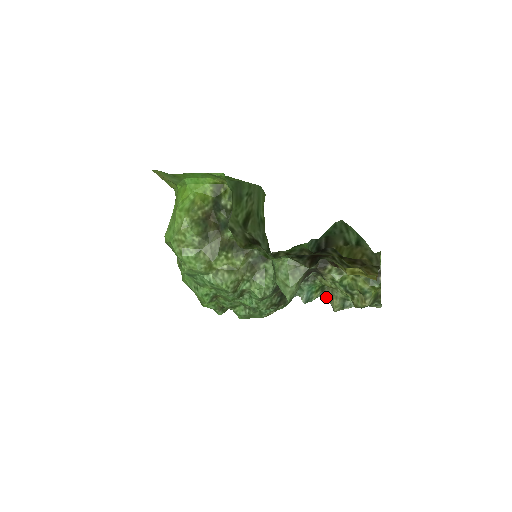
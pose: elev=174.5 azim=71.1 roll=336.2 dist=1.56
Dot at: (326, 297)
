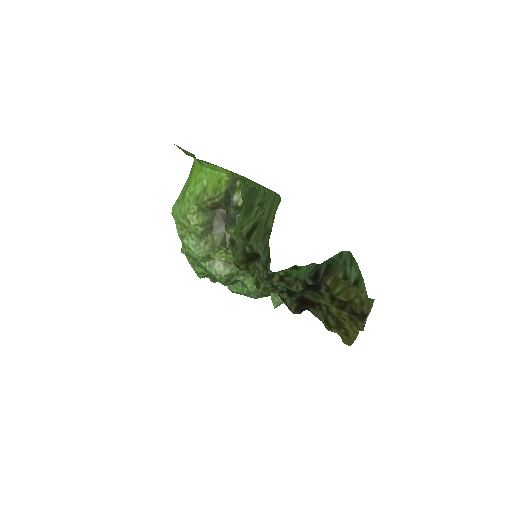
Dot at: occluded
